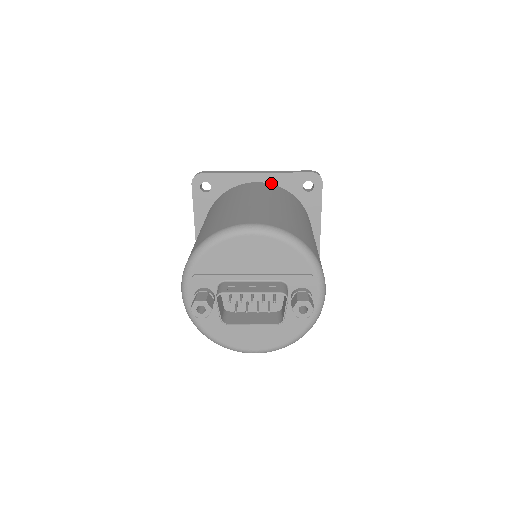
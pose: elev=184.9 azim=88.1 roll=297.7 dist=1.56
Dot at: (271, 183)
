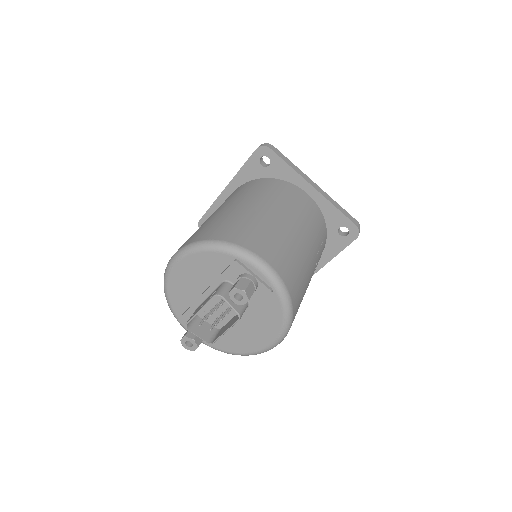
Dot at: (241, 185)
